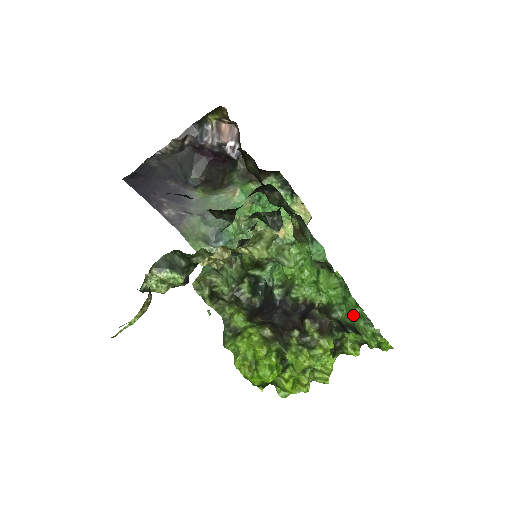
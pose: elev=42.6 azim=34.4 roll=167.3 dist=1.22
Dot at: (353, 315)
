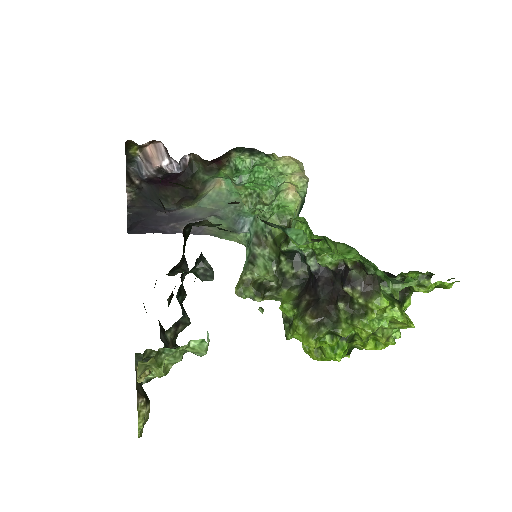
Dot at: (380, 276)
